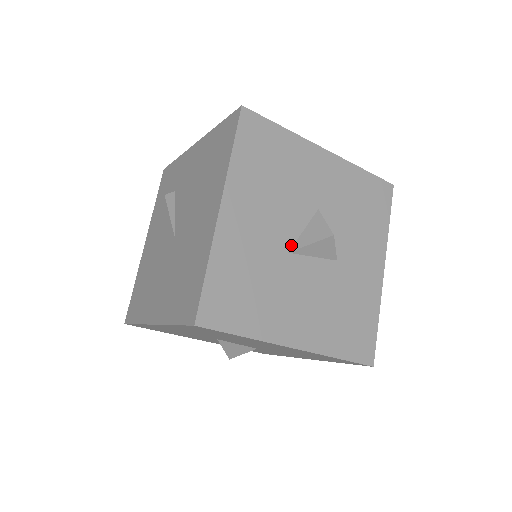
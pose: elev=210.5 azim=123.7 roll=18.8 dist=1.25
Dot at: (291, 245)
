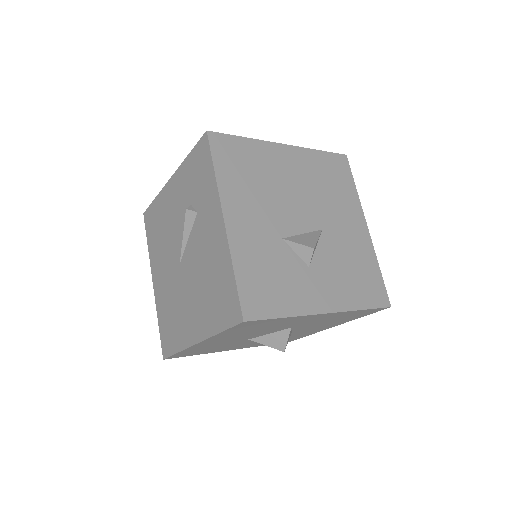
Dot at: (253, 338)
